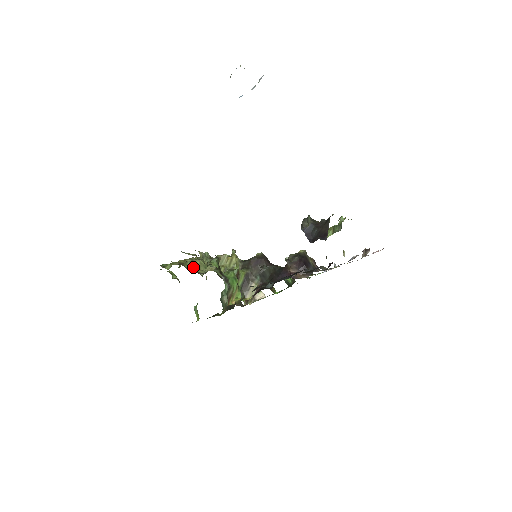
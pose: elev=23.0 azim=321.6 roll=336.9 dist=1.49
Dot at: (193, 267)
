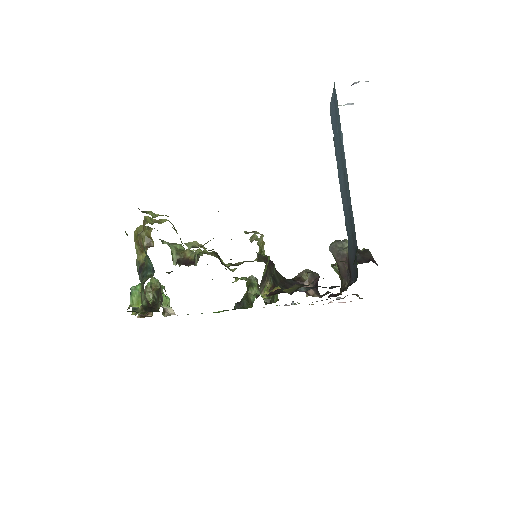
Dot at: occluded
